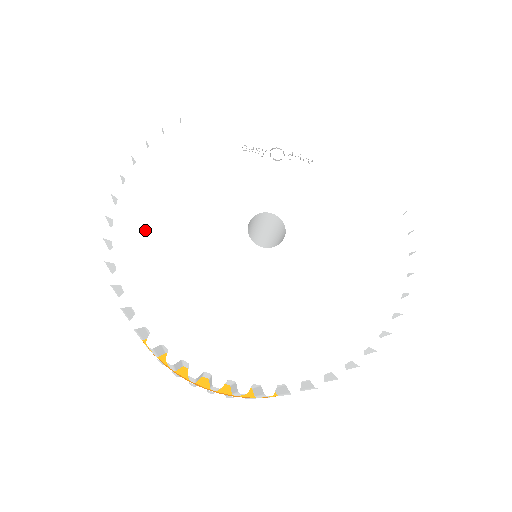
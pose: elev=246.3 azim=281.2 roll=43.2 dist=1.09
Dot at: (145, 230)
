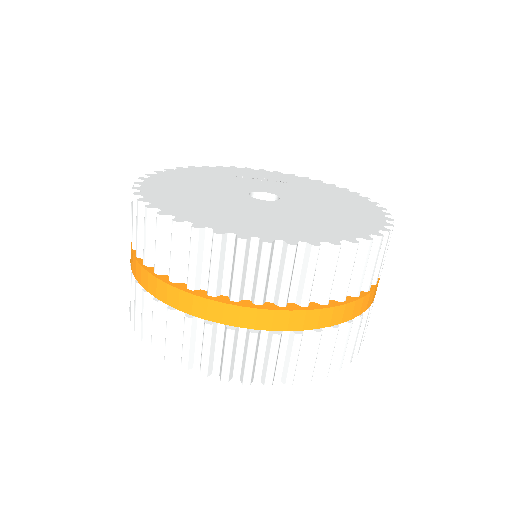
Dot at: (167, 189)
